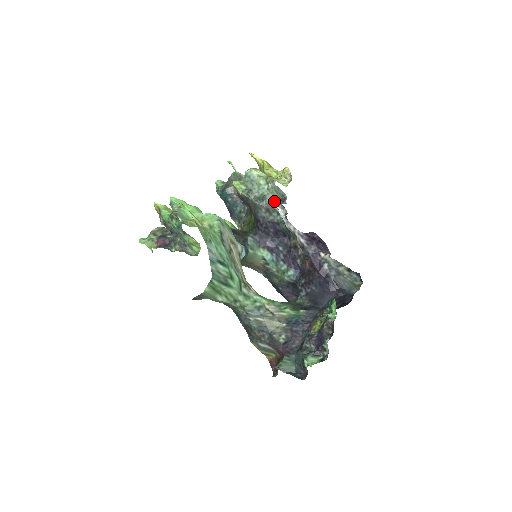
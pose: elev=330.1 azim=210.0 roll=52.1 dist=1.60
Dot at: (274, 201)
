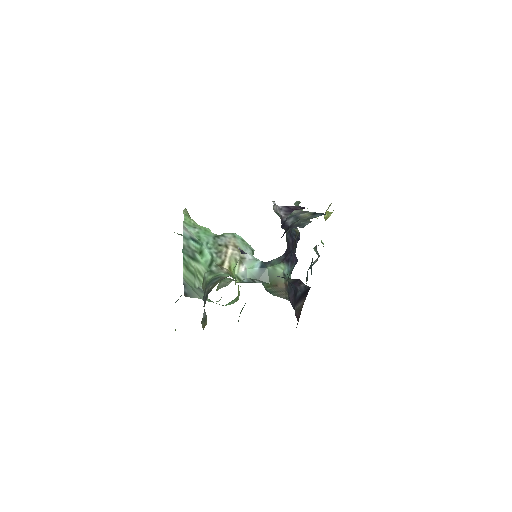
Dot at: occluded
